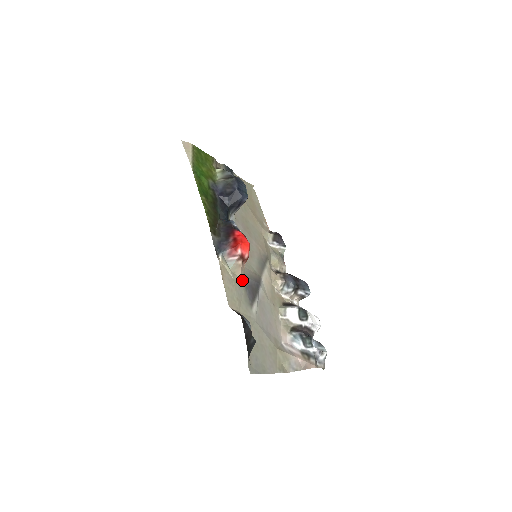
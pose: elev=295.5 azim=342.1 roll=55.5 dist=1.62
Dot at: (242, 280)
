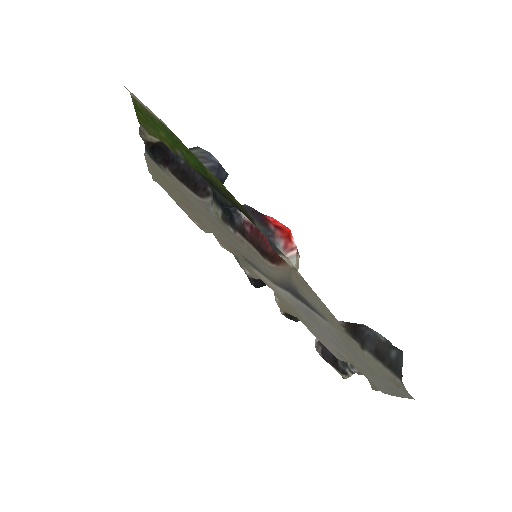
Dot at: (295, 285)
